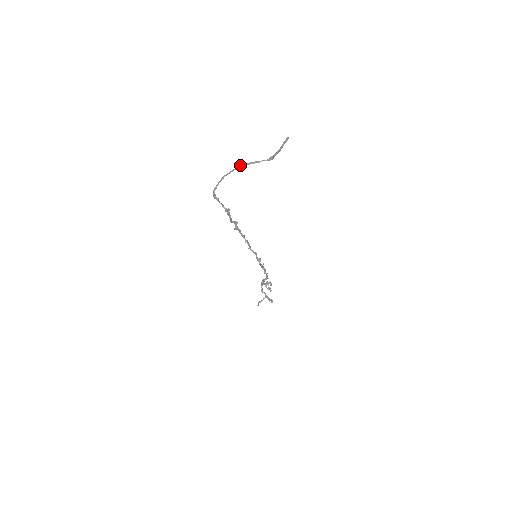
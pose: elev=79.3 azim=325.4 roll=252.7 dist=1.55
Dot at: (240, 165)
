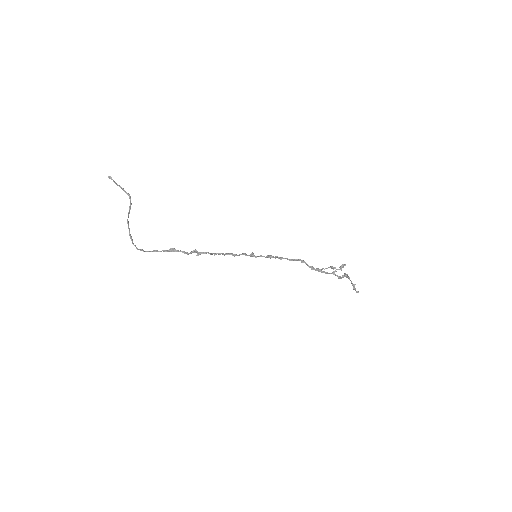
Dot at: occluded
